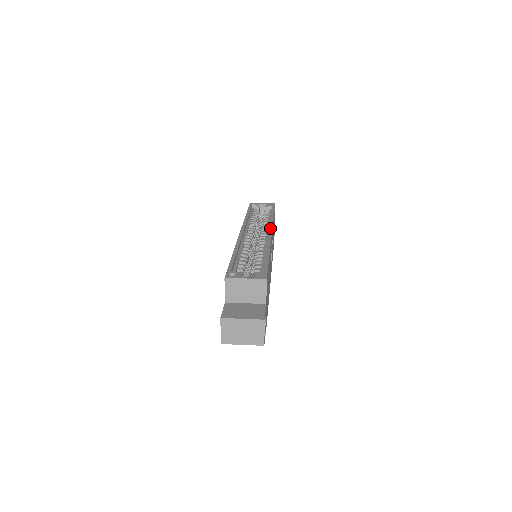
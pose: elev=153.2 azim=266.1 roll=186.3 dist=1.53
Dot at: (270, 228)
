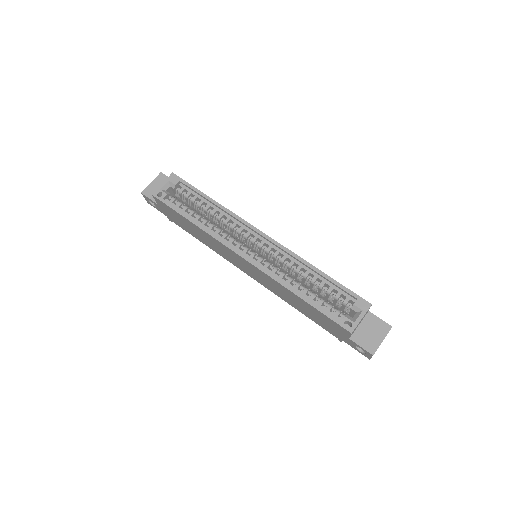
Dot at: (253, 228)
